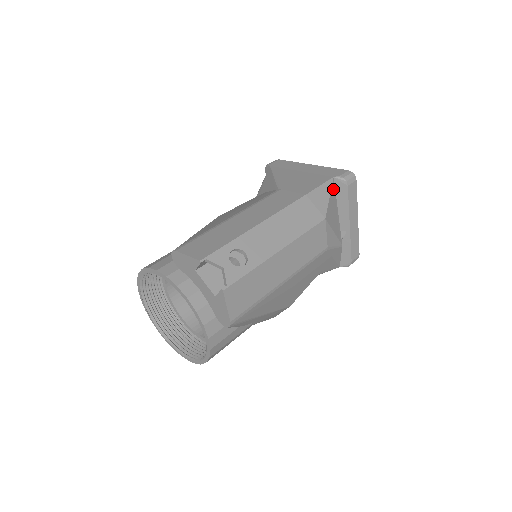
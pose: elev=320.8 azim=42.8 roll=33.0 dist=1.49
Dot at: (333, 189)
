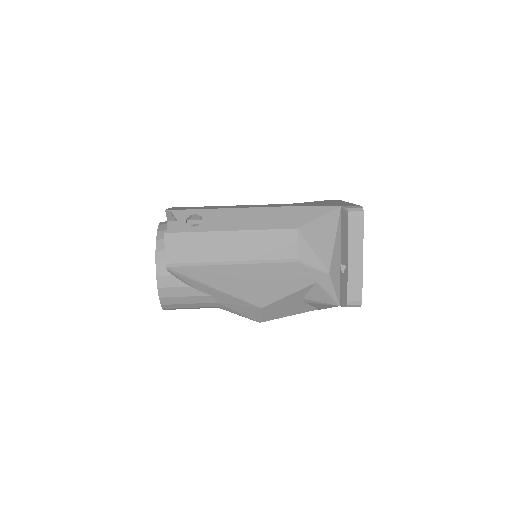
Dot at: (334, 215)
